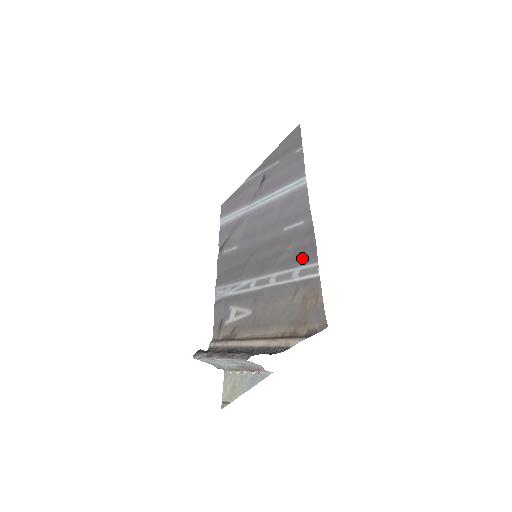
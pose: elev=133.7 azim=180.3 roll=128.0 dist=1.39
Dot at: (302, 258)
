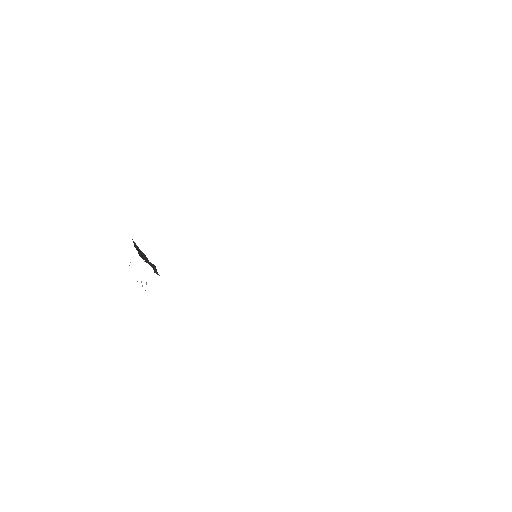
Dot at: occluded
